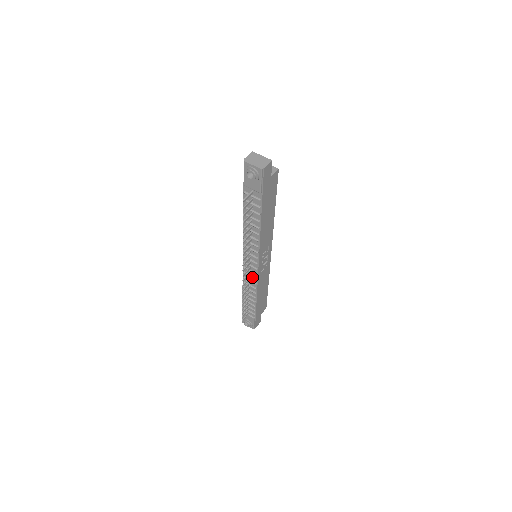
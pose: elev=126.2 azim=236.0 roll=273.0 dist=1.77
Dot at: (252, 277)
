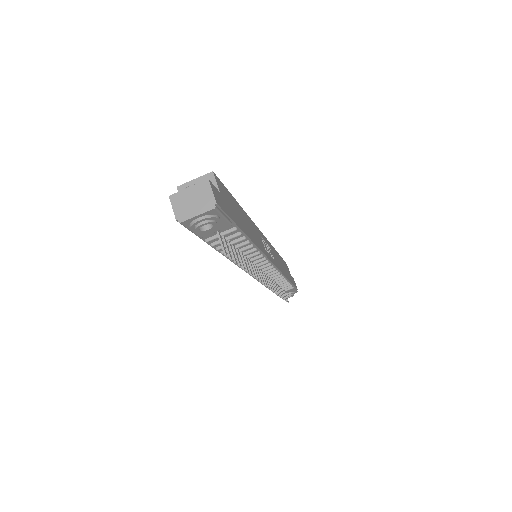
Dot at: (271, 274)
